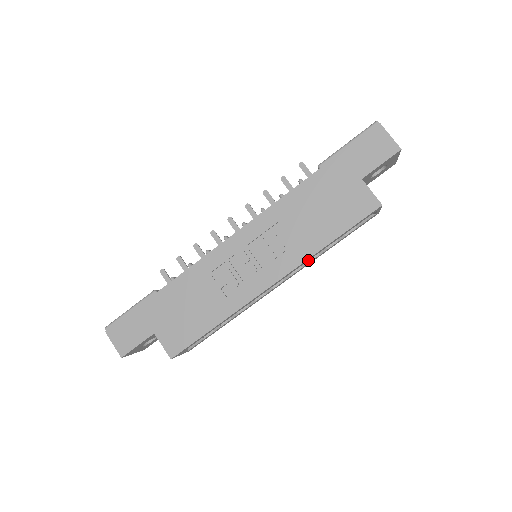
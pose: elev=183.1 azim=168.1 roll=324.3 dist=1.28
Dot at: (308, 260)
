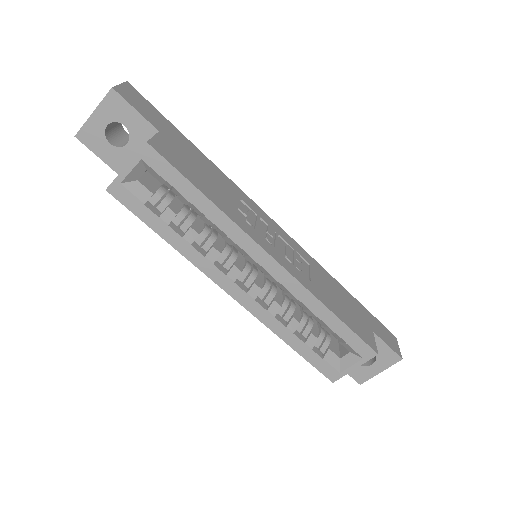
Dot at: (275, 315)
